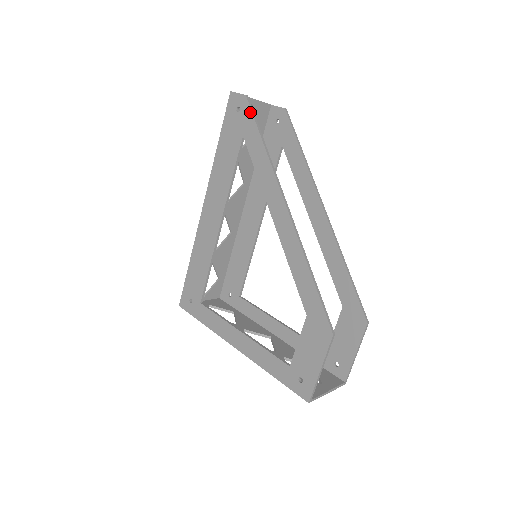
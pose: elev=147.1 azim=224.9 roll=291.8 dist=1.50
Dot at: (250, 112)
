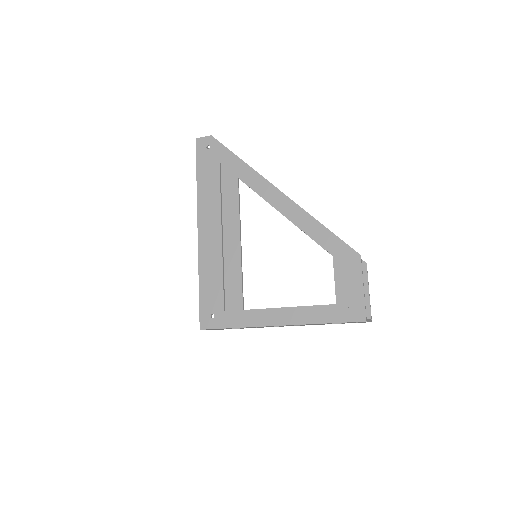
Dot at: (220, 144)
